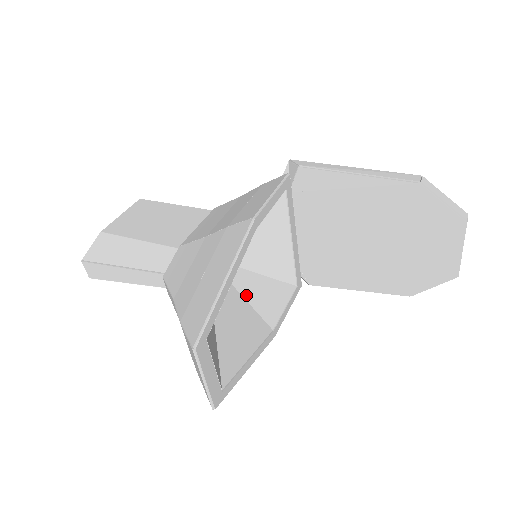
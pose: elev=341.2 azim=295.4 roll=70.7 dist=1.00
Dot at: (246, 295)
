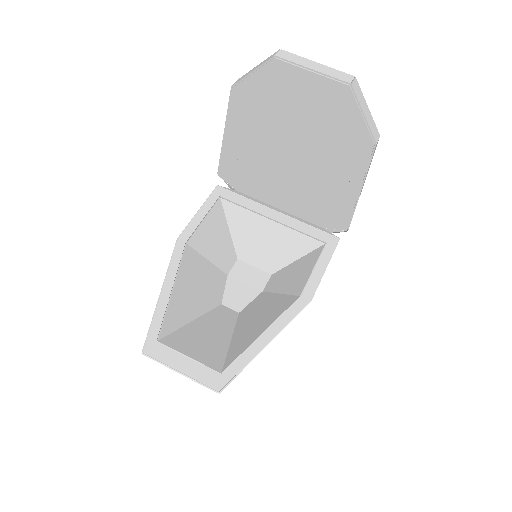
Dot at: (276, 289)
